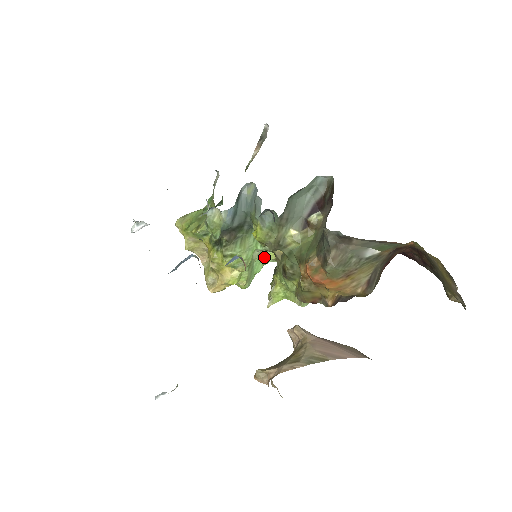
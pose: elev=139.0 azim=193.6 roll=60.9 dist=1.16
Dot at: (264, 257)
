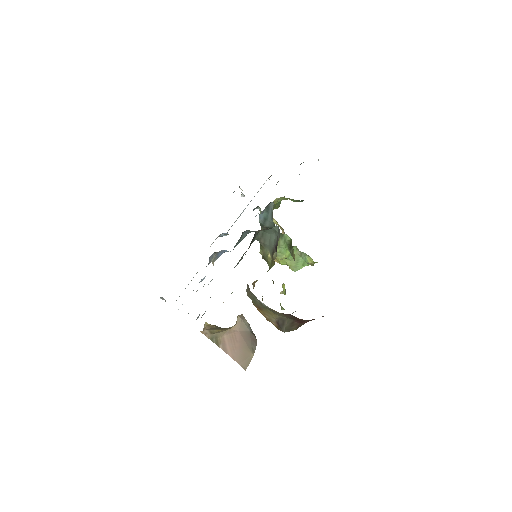
Dot at: (304, 258)
